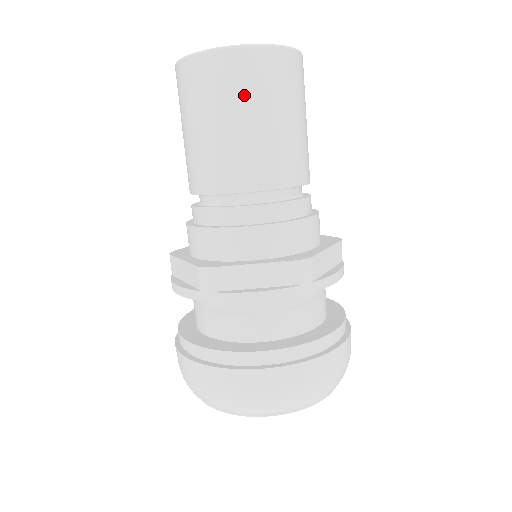
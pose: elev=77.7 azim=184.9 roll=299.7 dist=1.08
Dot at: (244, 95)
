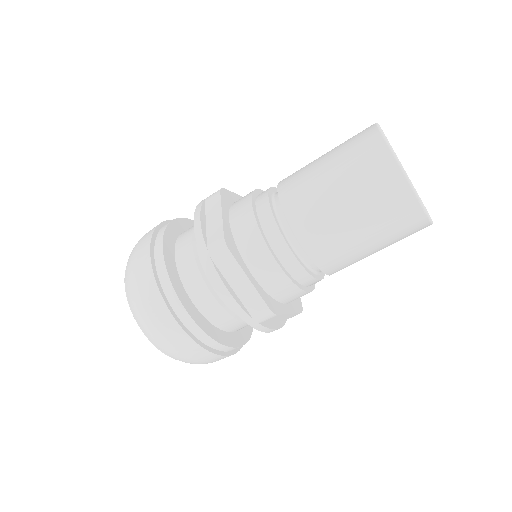
Dot at: (397, 241)
